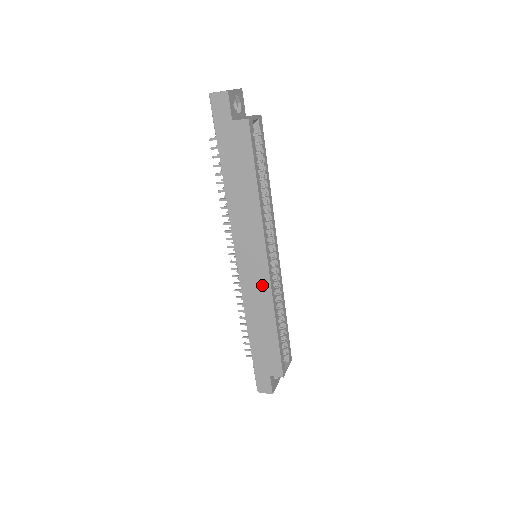
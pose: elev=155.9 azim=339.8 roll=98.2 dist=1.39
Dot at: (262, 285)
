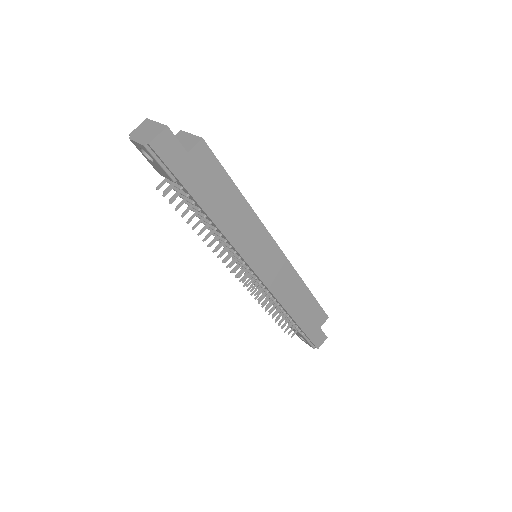
Dot at: (284, 270)
